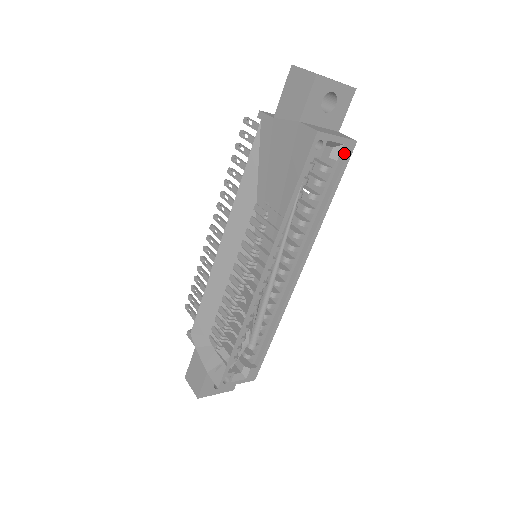
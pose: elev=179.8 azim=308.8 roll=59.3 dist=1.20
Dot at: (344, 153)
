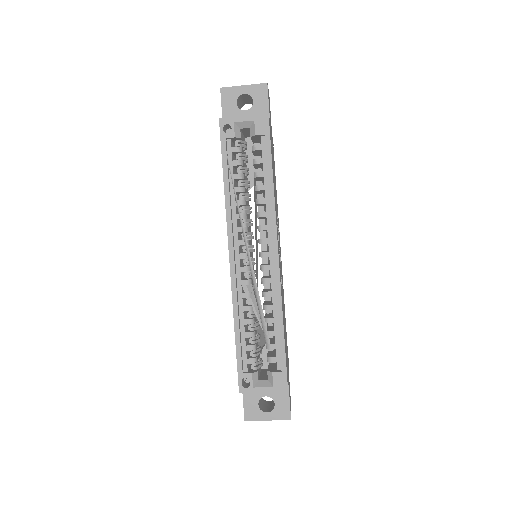
Dot at: (260, 127)
